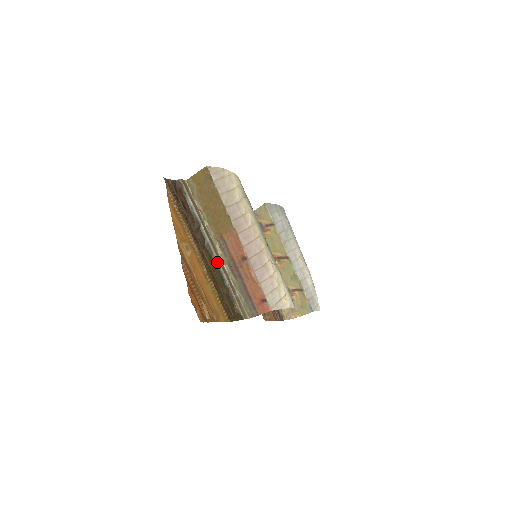
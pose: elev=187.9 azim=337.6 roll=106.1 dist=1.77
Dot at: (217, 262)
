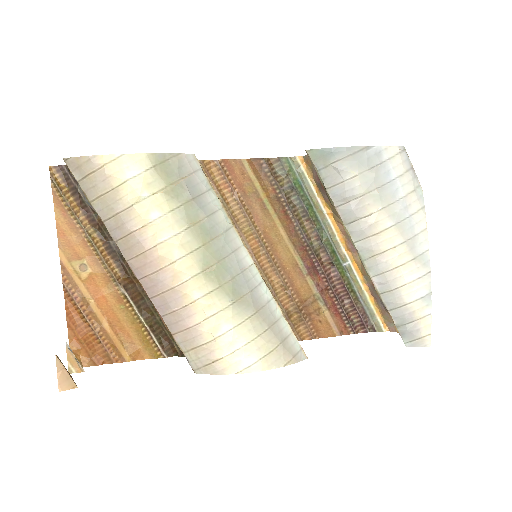
Dot at: occluded
